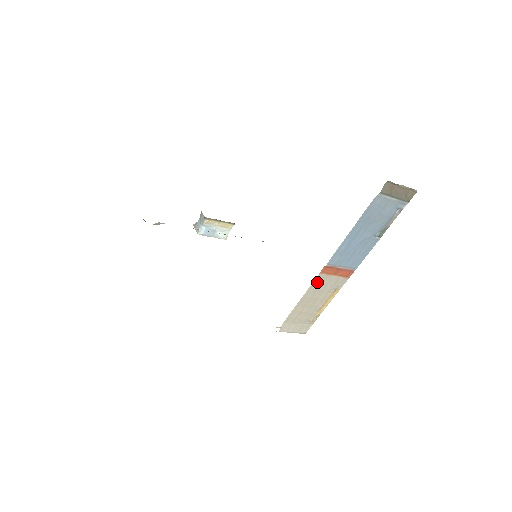
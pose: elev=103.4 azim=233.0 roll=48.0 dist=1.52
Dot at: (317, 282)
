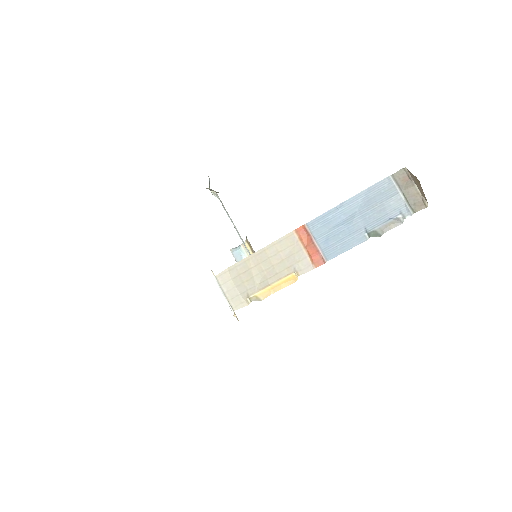
Dot at: (286, 241)
